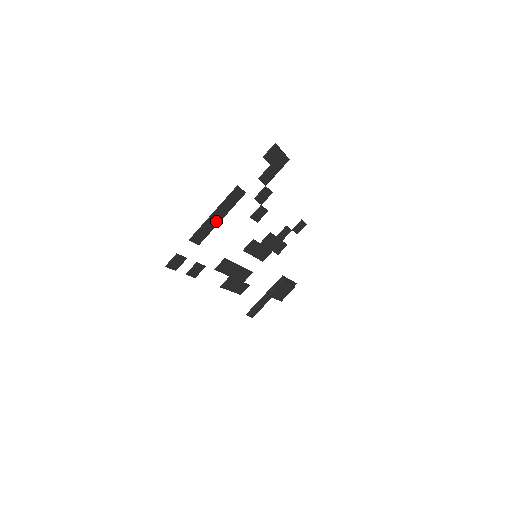
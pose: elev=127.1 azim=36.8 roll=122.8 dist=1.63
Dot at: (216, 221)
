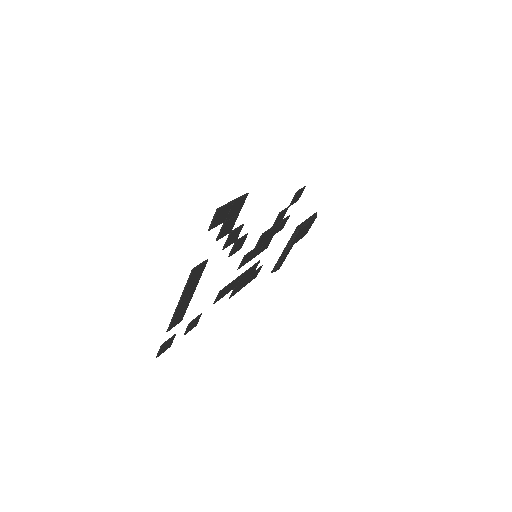
Dot at: (188, 299)
